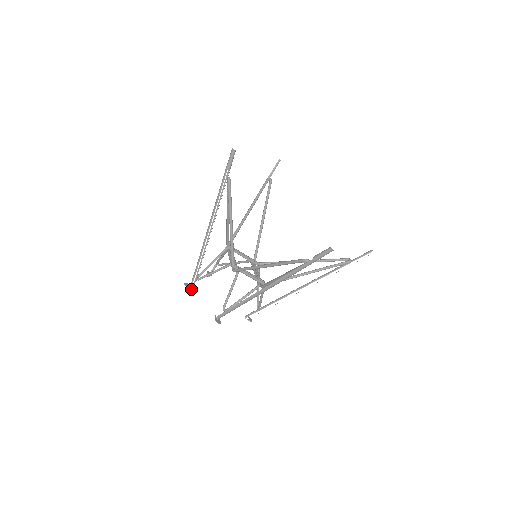
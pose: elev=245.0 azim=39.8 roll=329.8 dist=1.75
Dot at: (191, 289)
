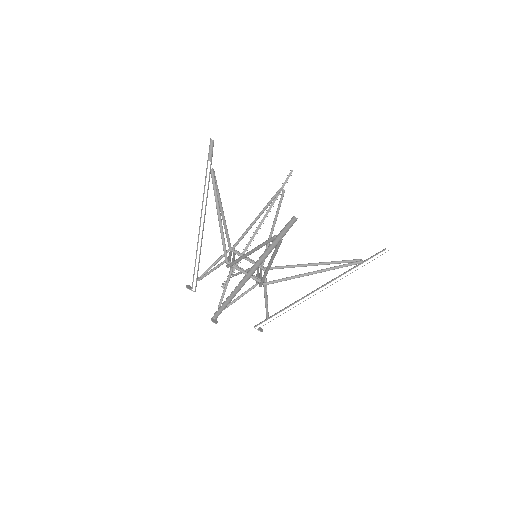
Dot at: occluded
